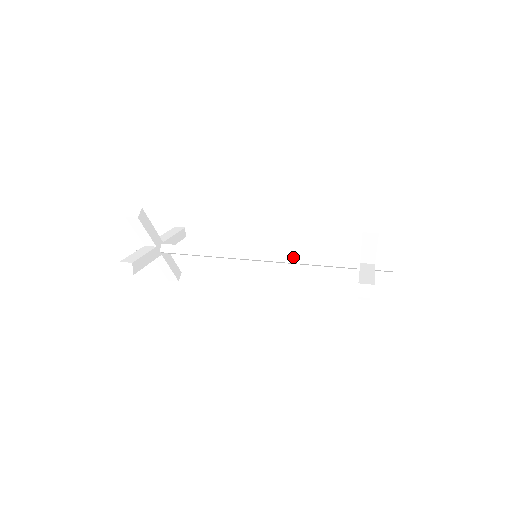
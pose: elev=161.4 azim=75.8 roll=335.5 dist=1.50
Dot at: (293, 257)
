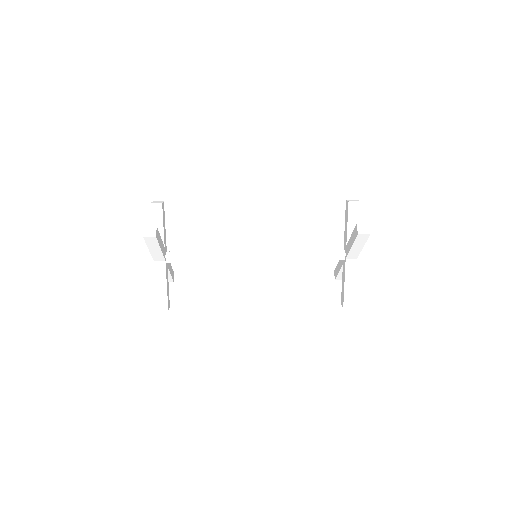
Dot at: (289, 252)
